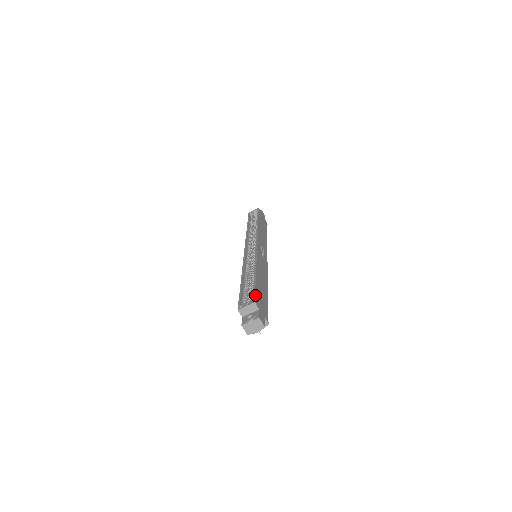
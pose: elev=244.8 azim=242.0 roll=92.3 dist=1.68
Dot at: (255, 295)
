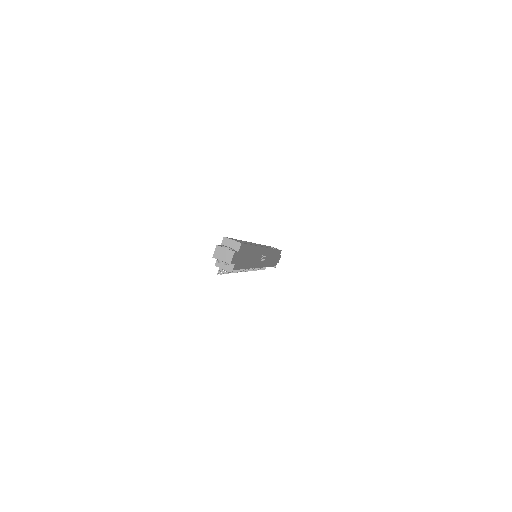
Dot at: (244, 244)
